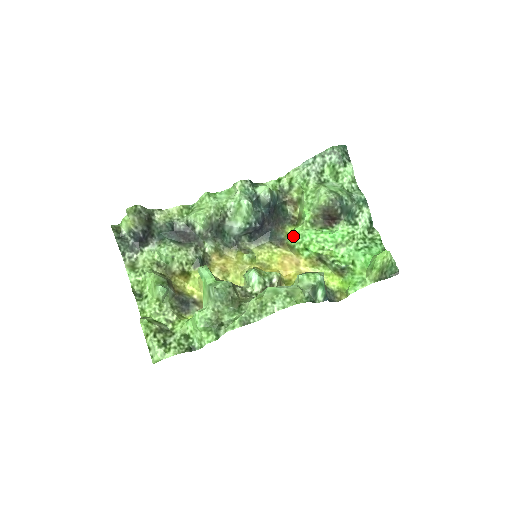
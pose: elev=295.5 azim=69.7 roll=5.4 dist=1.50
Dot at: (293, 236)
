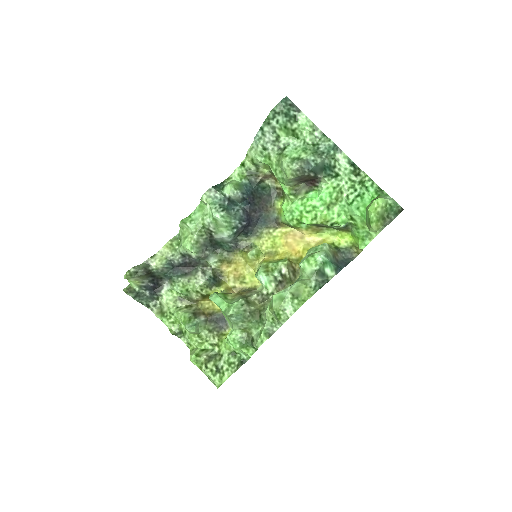
Dot at: (283, 214)
